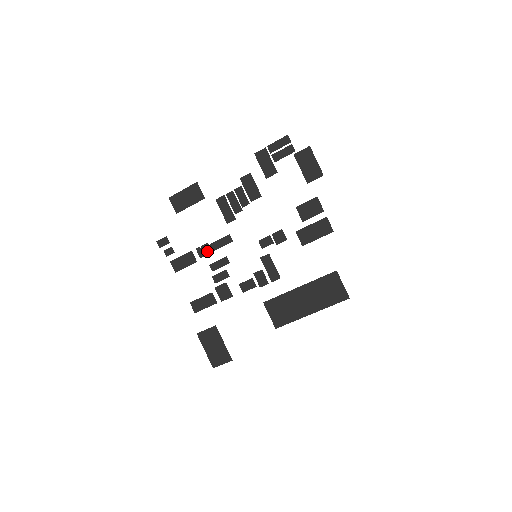
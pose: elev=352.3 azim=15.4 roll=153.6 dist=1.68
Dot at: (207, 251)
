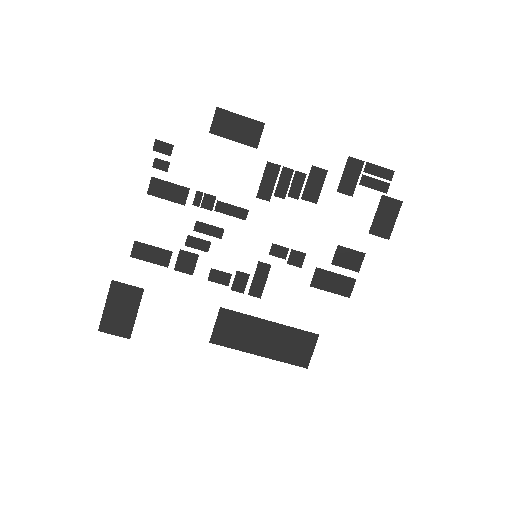
Dot at: (208, 204)
